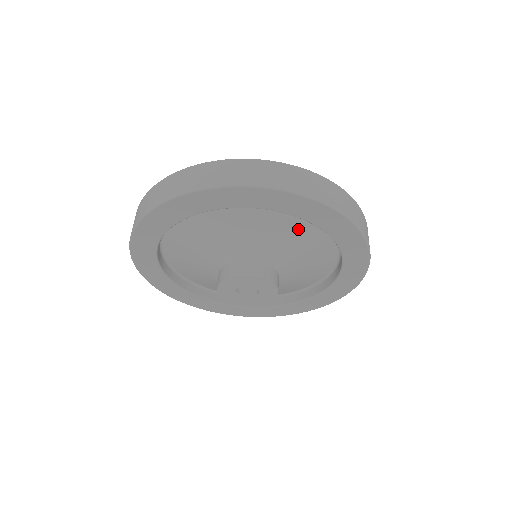
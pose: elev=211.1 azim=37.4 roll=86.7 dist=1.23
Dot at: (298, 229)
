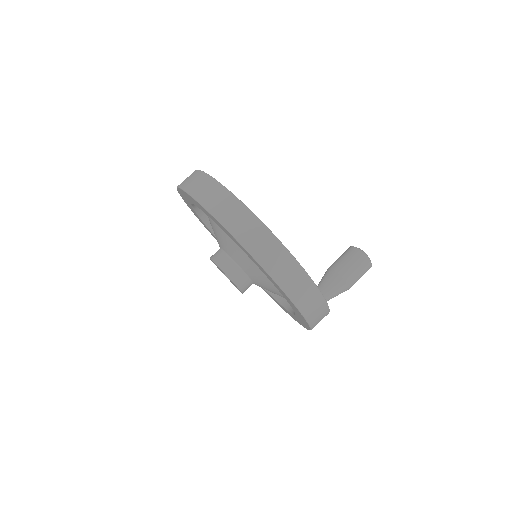
Dot at: occluded
